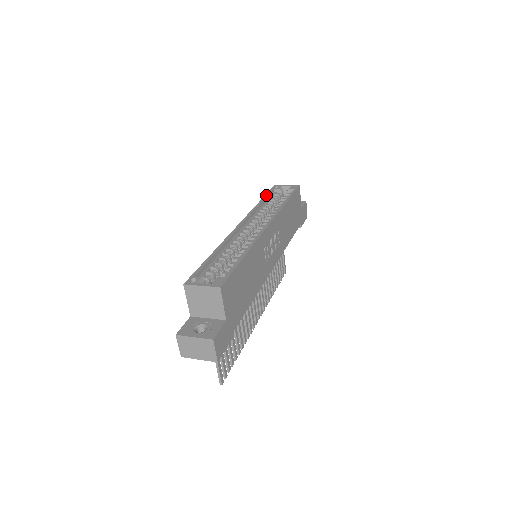
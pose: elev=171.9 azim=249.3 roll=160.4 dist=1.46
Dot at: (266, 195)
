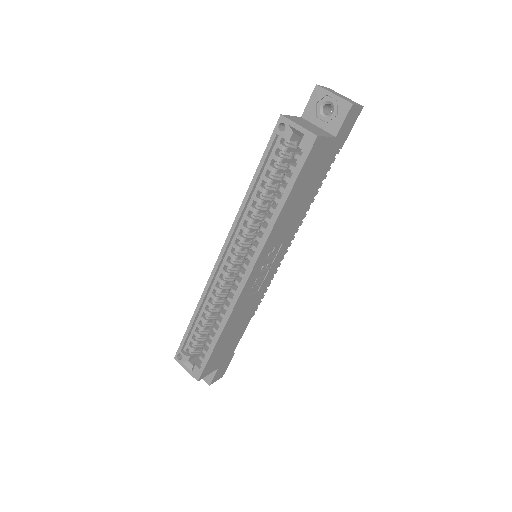
Dot at: (261, 163)
